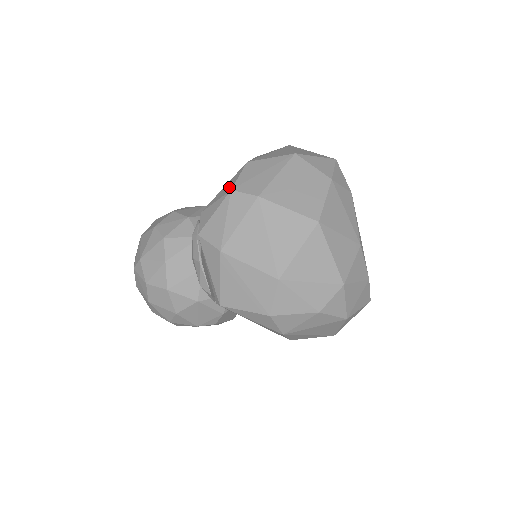
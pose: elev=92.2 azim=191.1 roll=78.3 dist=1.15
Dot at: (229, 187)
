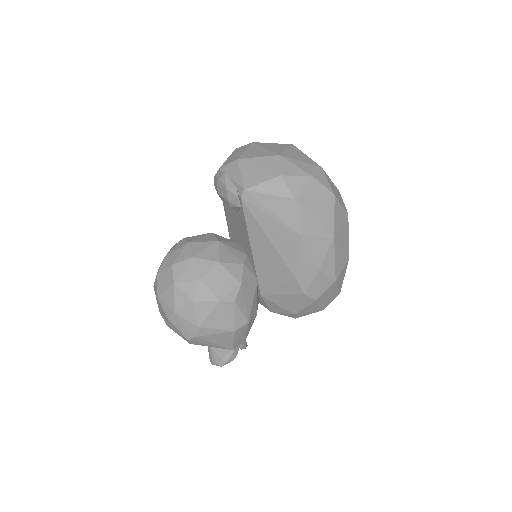
Dot at: occluded
